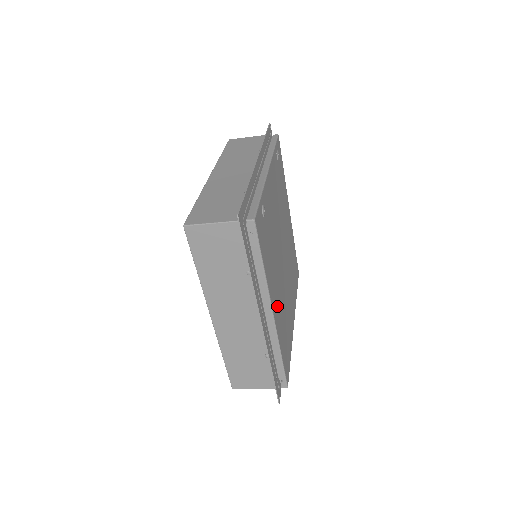
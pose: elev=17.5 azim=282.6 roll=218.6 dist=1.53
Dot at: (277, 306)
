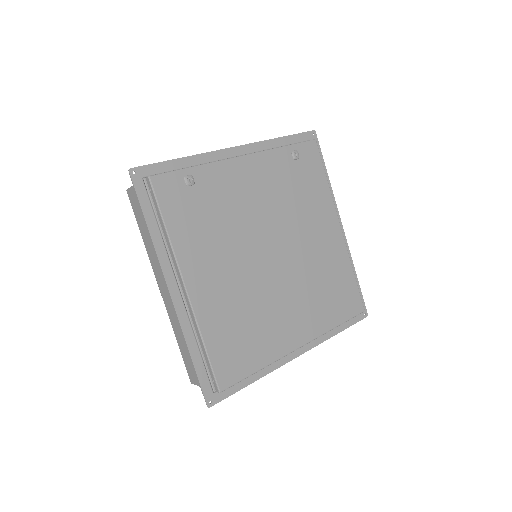
Dot at: (210, 288)
